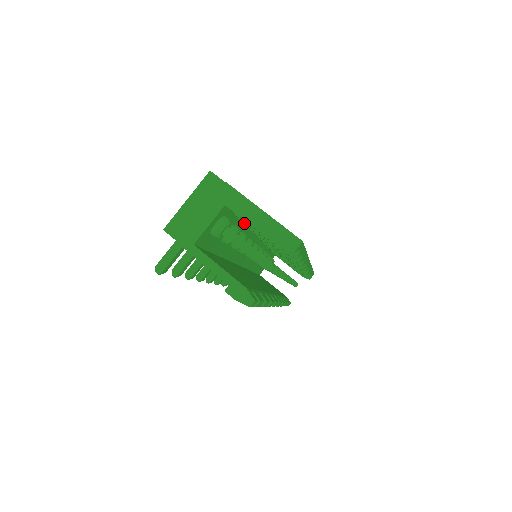
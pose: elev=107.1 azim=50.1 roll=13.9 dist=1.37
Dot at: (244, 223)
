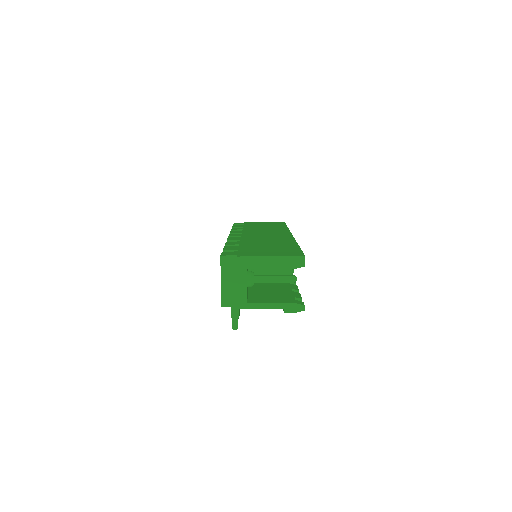
Dot at: occluded
